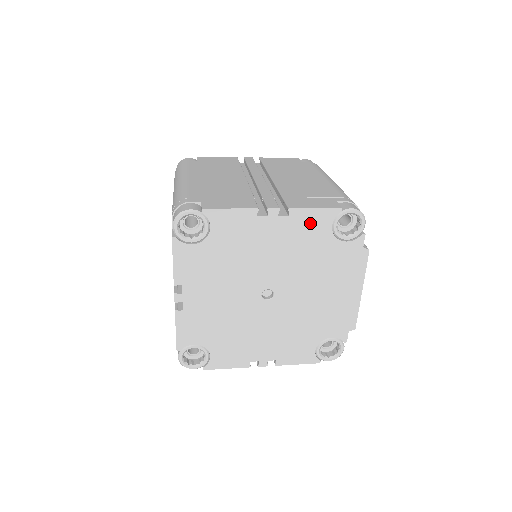
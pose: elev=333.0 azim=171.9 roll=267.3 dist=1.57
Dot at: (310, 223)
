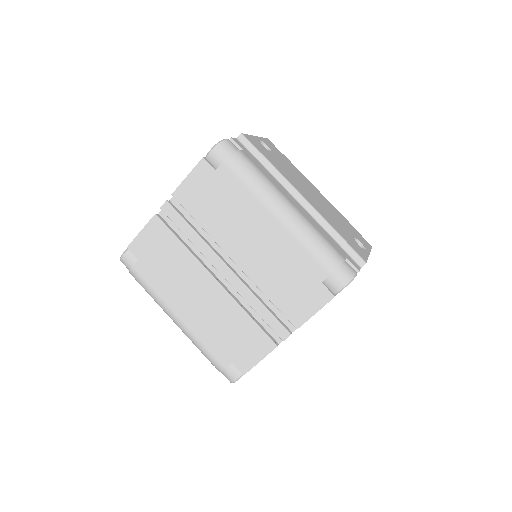
Dot at: occluded
